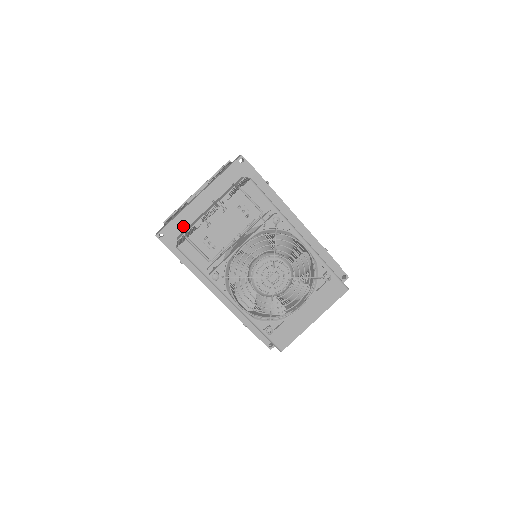
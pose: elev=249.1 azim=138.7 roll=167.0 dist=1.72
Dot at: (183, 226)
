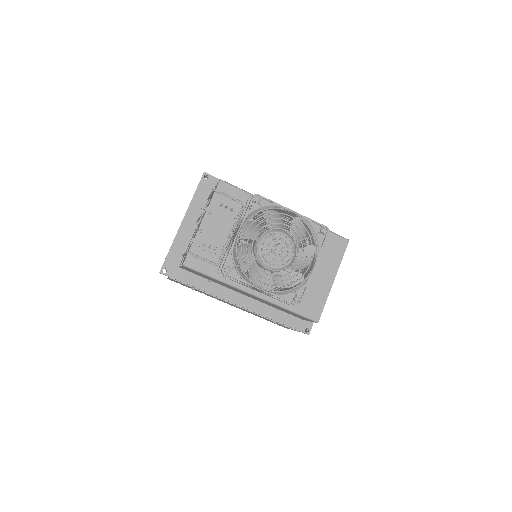
Dot at: (180, 254)
